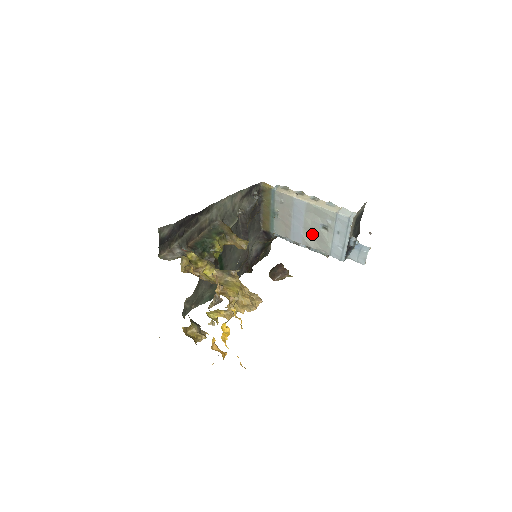
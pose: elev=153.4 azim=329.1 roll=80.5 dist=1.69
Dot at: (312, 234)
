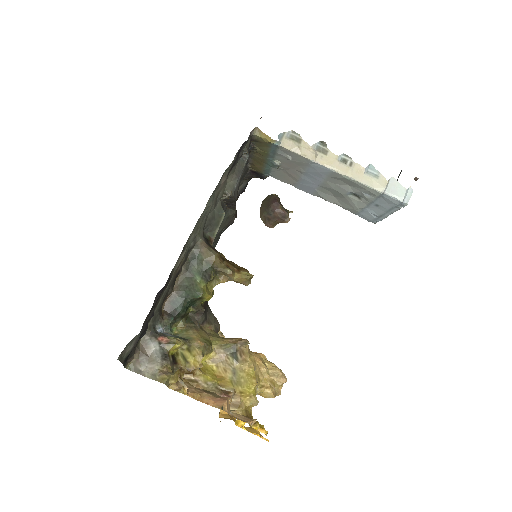
Dot at: (332, 193)
